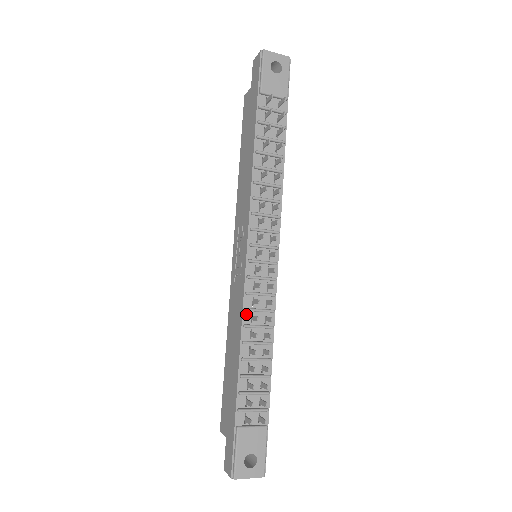
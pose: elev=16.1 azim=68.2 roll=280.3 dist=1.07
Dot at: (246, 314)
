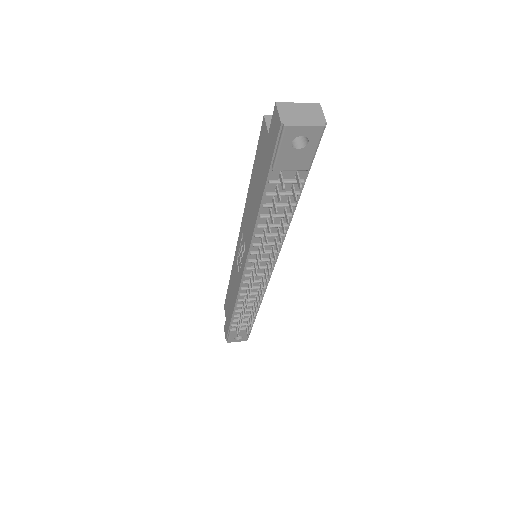
Dot at: (240, 295)
